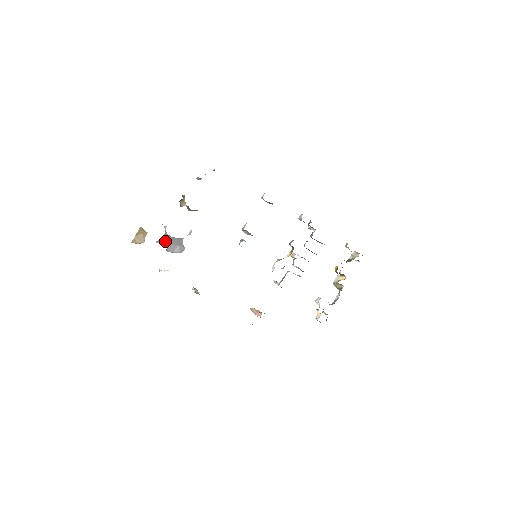
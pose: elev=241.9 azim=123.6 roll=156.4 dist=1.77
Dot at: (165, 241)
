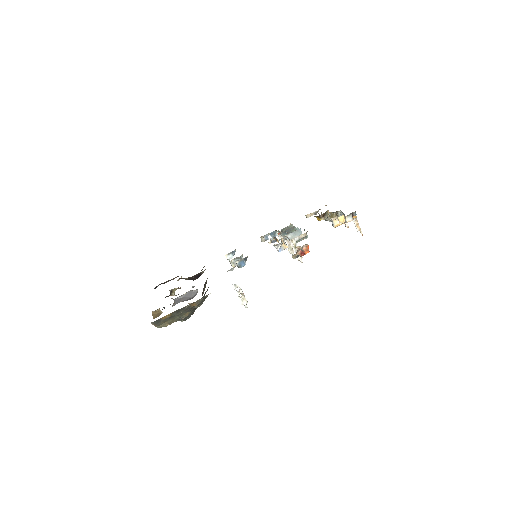
Dot at: (179, 302)
